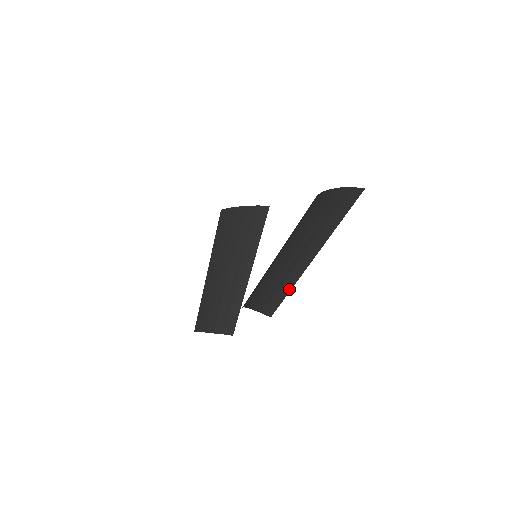
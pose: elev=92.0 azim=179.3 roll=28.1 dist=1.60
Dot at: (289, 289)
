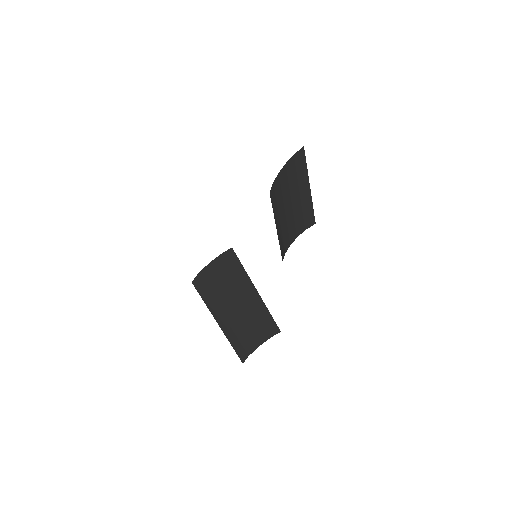
Dot at: (311, 206)
